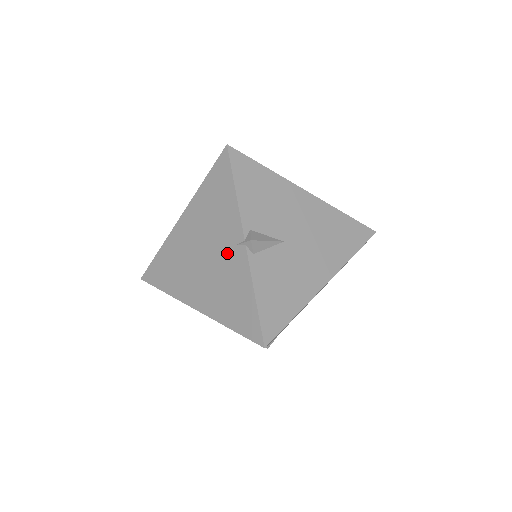
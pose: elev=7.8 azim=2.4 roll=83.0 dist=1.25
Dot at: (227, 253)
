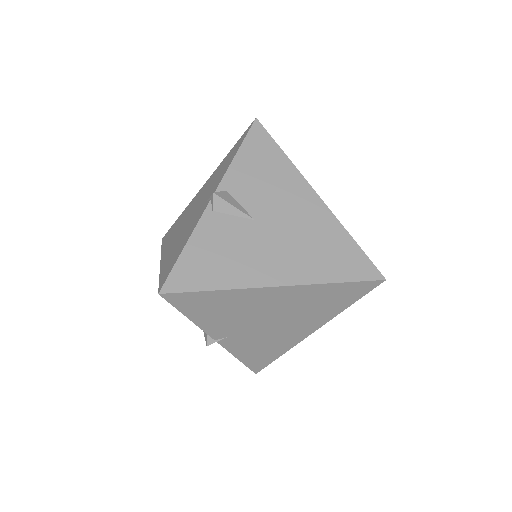
Dot at: (200, 208)
